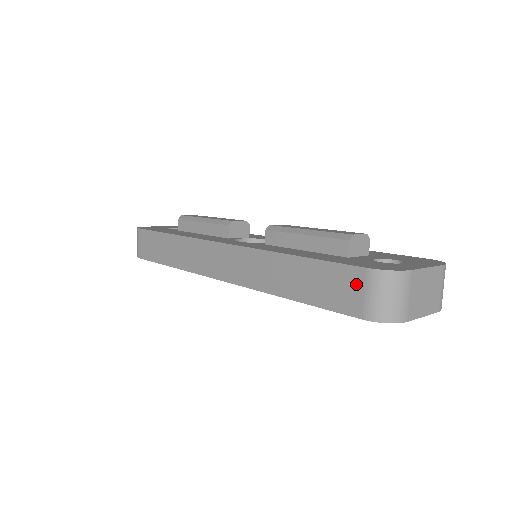
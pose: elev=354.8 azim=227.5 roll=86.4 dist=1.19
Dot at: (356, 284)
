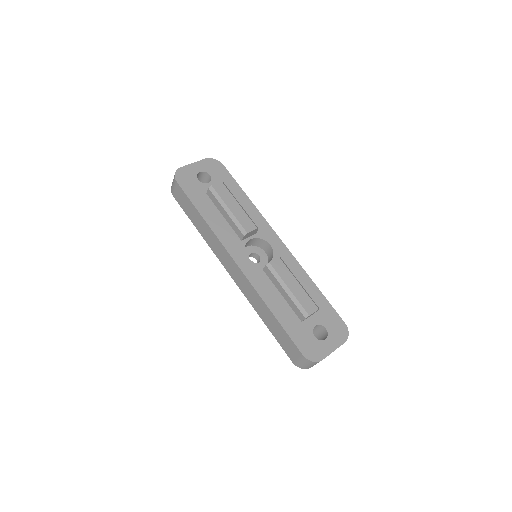
Dot at: (296, 353)
